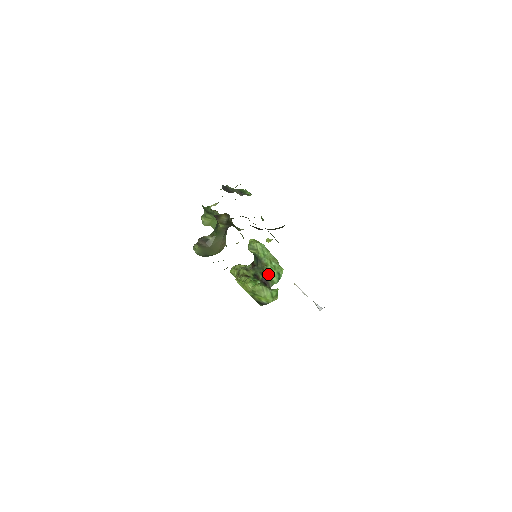
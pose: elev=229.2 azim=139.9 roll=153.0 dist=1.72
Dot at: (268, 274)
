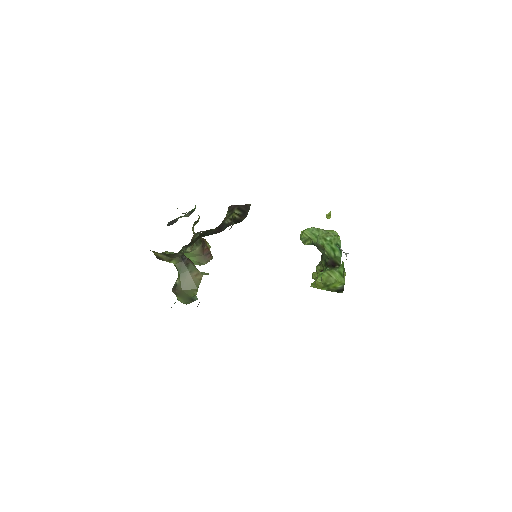
Dot at: (330, 254)
